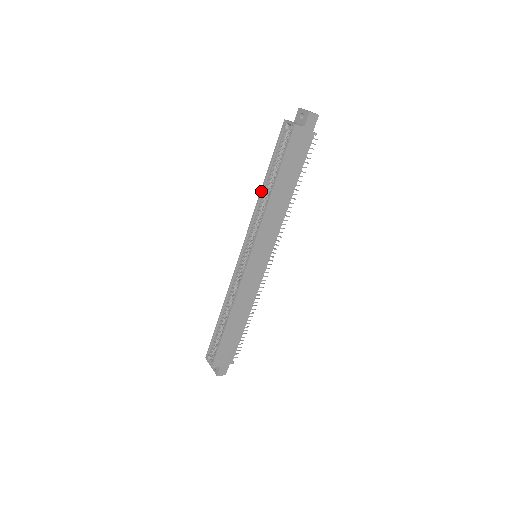
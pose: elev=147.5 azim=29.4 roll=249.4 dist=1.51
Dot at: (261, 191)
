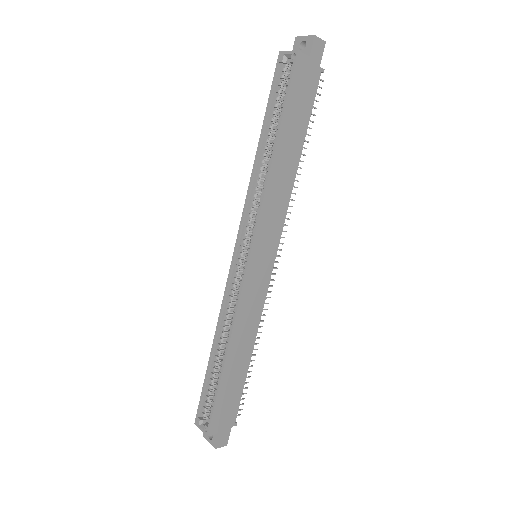
Dot at: (256, 158)
